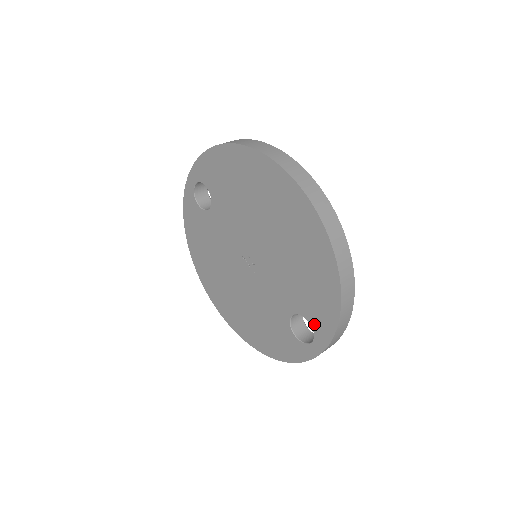
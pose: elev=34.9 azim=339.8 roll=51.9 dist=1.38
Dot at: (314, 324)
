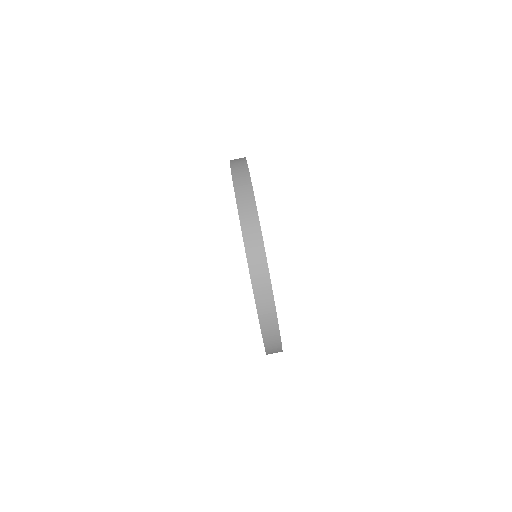
Dot at: occluded
